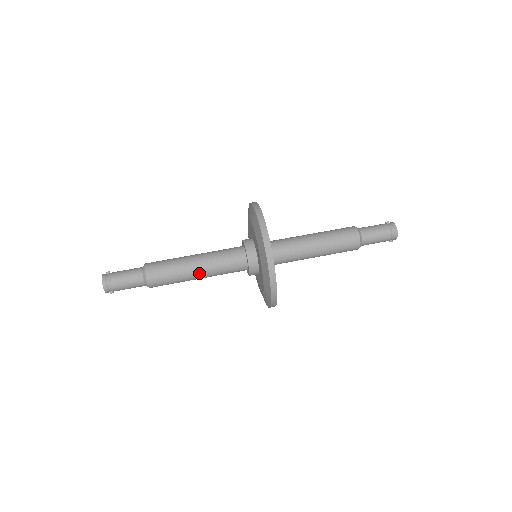
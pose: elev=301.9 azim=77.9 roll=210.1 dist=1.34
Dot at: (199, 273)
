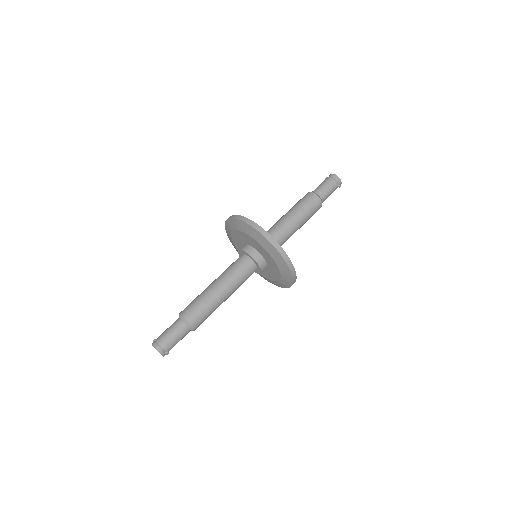
Dot at: (222, 290)
